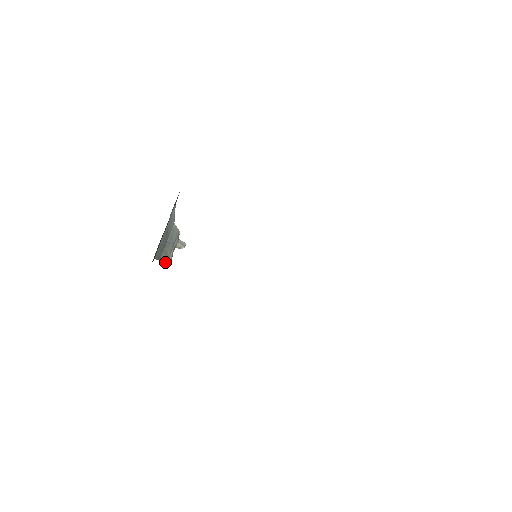
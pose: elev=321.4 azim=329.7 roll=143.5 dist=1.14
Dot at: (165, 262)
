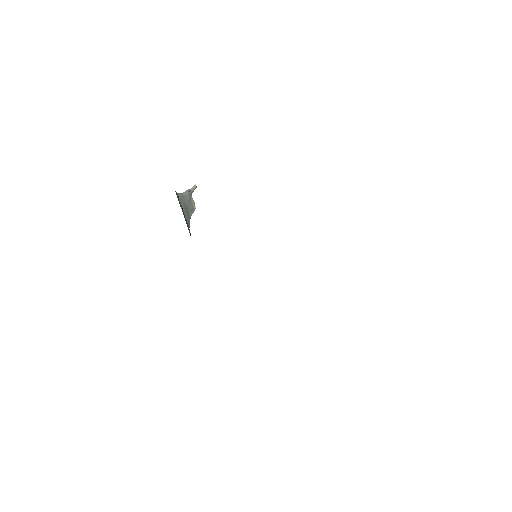
Dot at: (193, 212)
